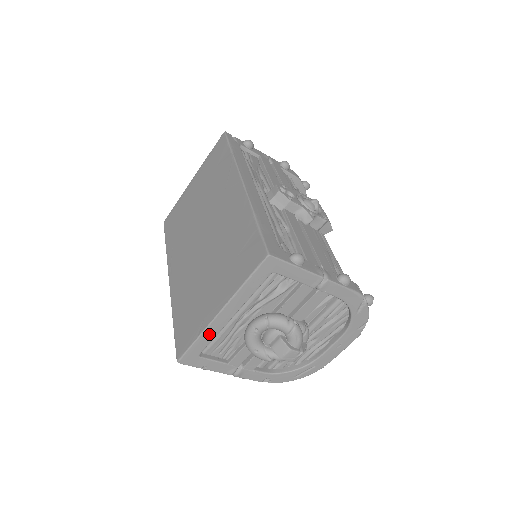
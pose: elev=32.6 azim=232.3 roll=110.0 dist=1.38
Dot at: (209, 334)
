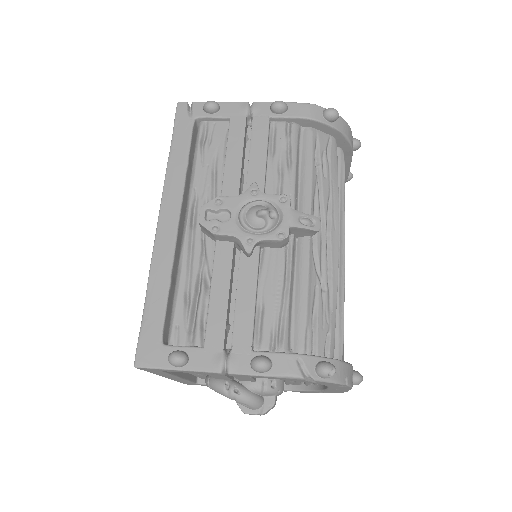
Dot at: (180, 380)
